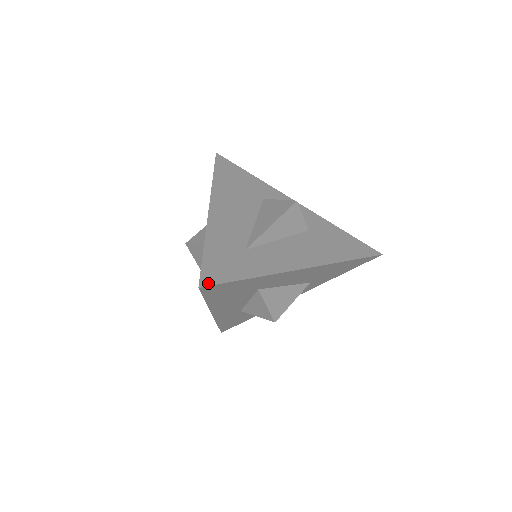
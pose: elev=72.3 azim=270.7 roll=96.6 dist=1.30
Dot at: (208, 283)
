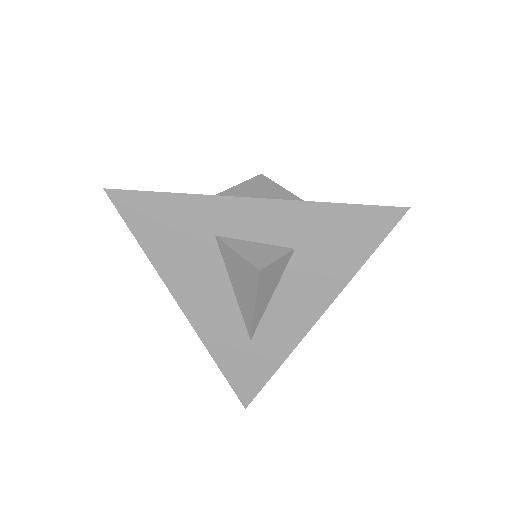
Dot at: (248, 400)
